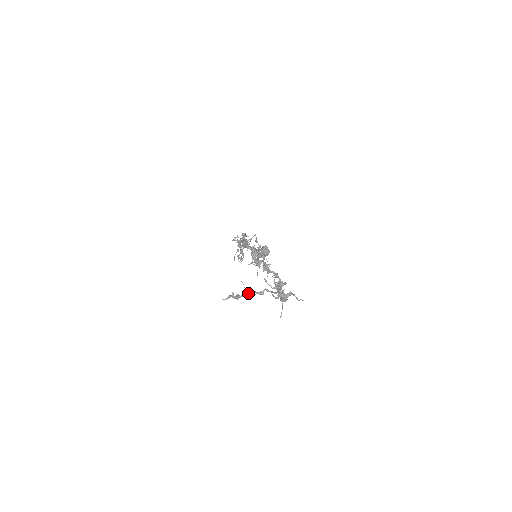
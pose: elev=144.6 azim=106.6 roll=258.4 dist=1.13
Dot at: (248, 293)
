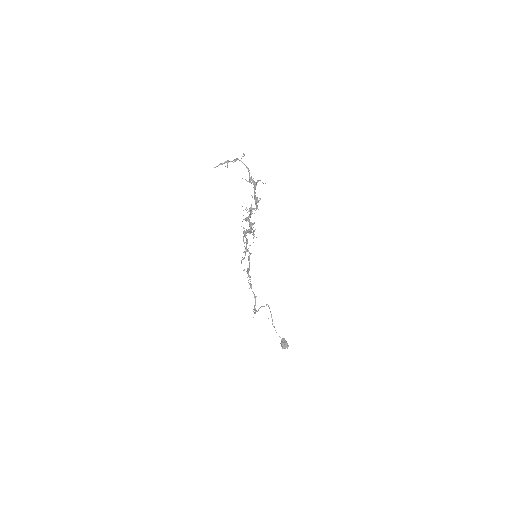
Dot at: (228, 161)
